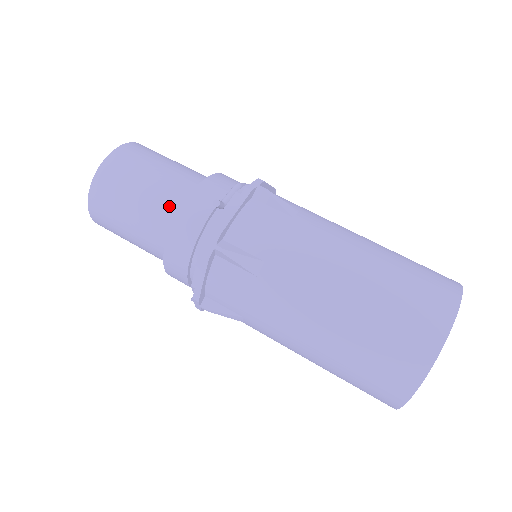
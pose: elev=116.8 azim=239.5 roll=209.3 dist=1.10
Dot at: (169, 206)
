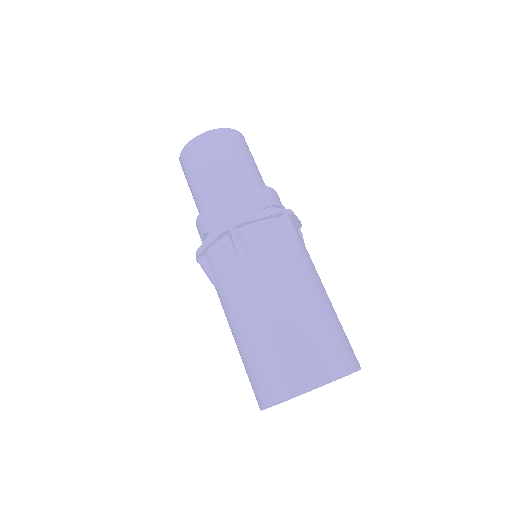
Dot at: (200, 207)
